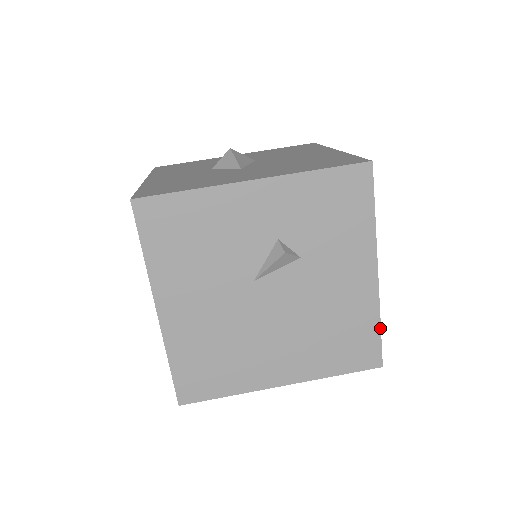
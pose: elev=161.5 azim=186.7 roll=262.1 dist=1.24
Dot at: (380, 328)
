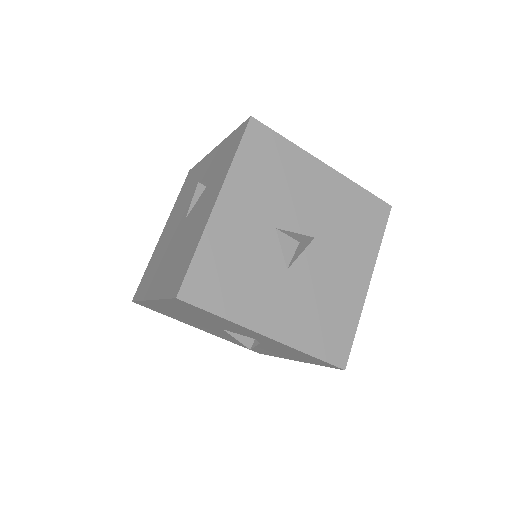
Dot at: occluded
